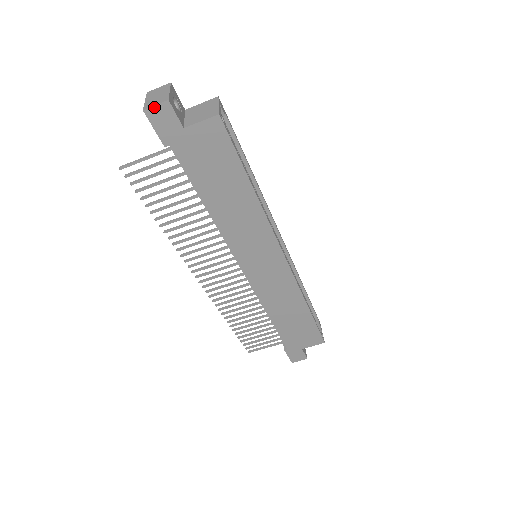
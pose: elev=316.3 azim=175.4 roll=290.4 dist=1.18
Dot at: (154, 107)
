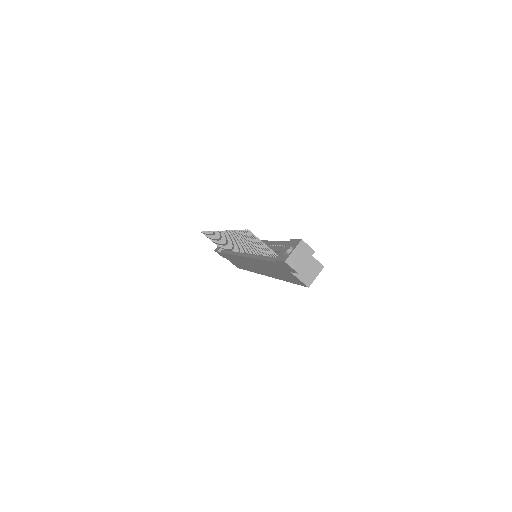
Dot at: (290, 267)
